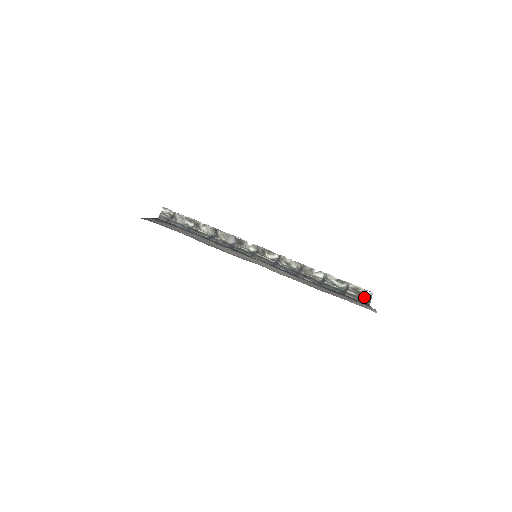
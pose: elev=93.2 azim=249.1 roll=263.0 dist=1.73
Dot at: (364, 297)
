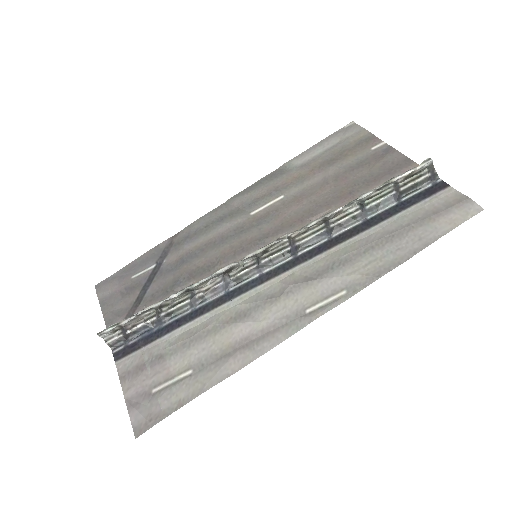
Dot at: (424, 175)
